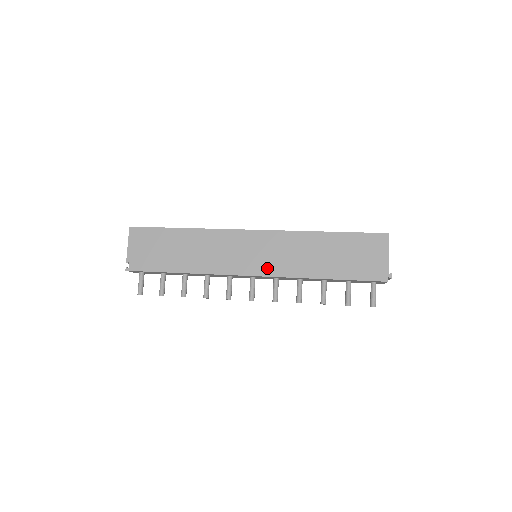
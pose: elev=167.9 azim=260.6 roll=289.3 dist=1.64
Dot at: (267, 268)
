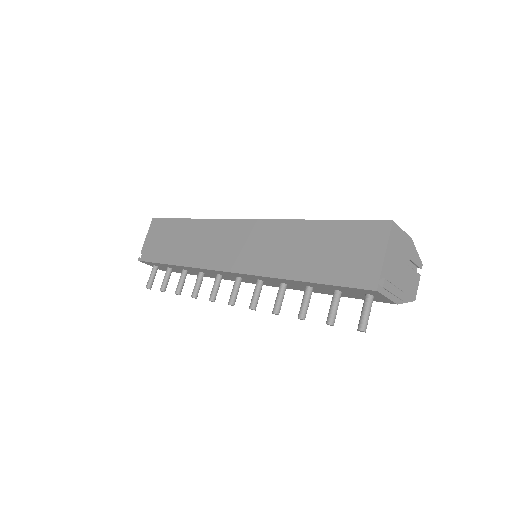
Dot at: (244, 263)
